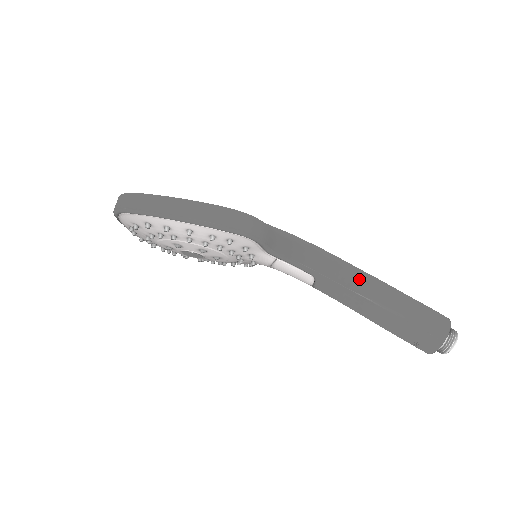
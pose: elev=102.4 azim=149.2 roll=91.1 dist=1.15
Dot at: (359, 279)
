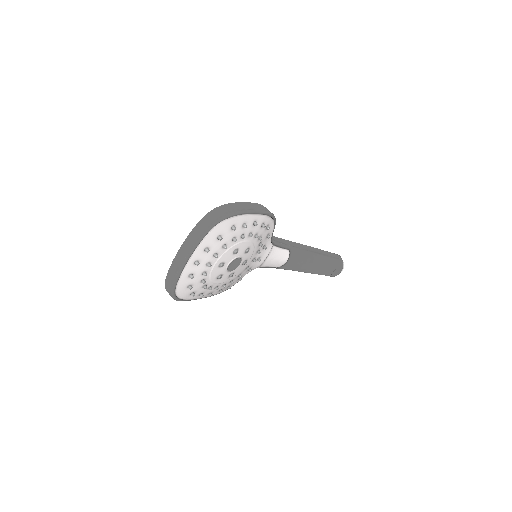
Dot at: (301, 245)
